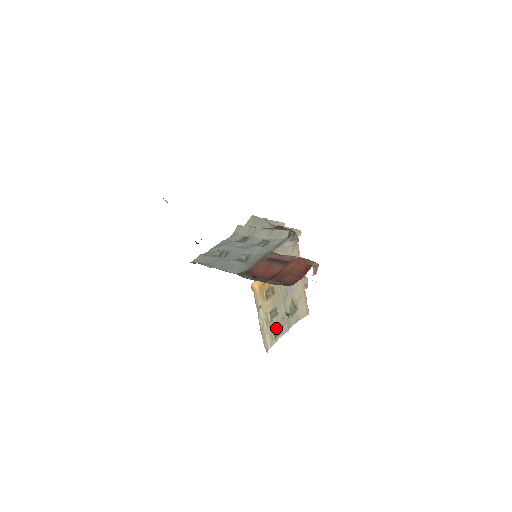
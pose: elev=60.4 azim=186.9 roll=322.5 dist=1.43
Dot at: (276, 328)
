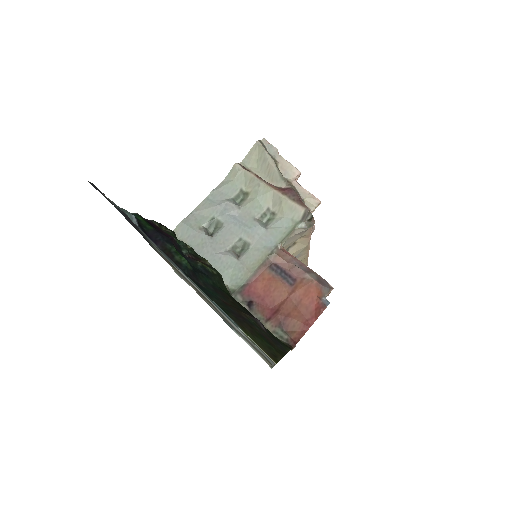
Dot at: occluded
